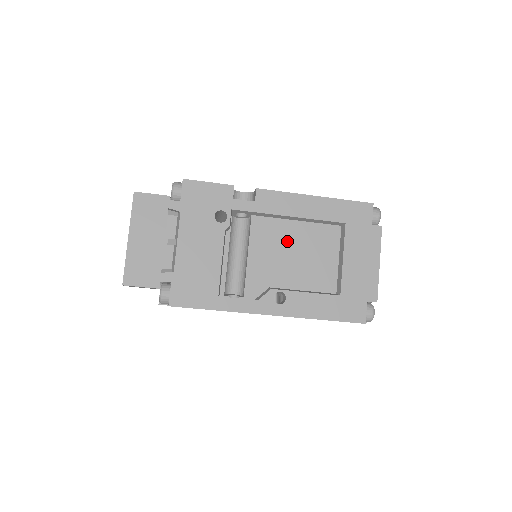
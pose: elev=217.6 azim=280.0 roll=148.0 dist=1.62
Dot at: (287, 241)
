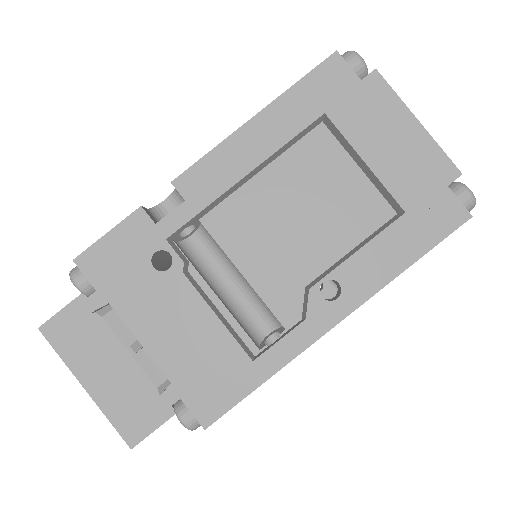
Dot at: (272, 209)
